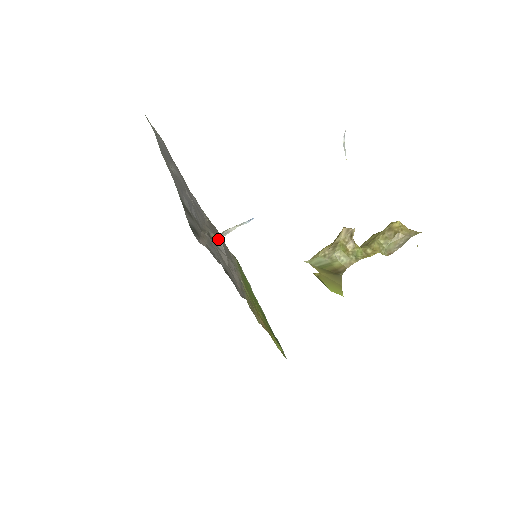
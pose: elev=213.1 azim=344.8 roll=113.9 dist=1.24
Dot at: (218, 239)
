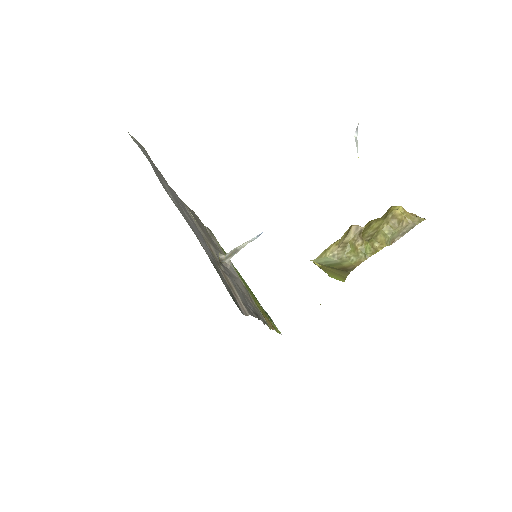
Dot at: (227, 260)
